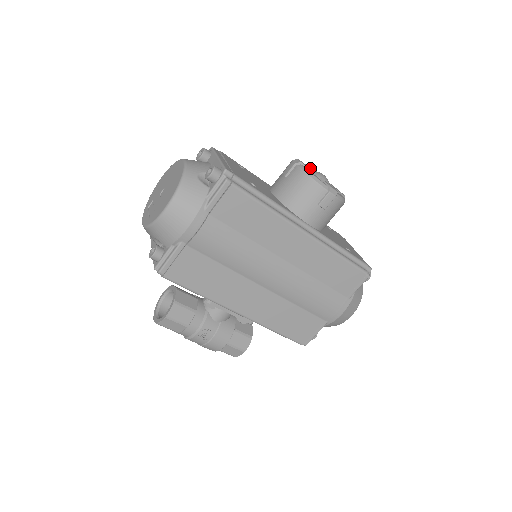
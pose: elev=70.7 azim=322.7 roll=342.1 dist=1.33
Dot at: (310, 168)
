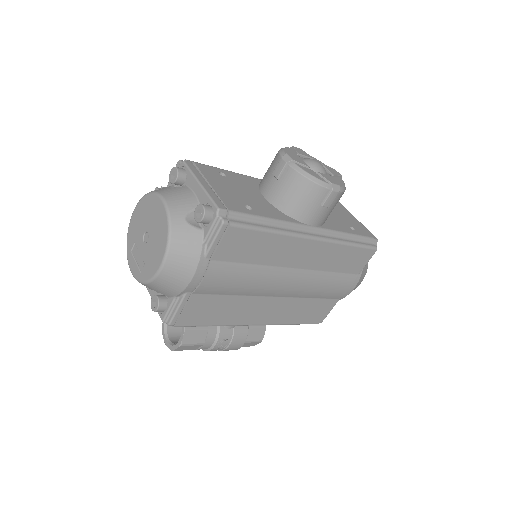
Dot at: (299, 154)
